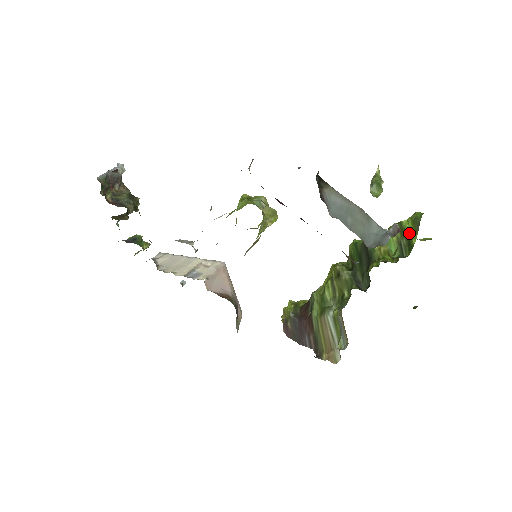
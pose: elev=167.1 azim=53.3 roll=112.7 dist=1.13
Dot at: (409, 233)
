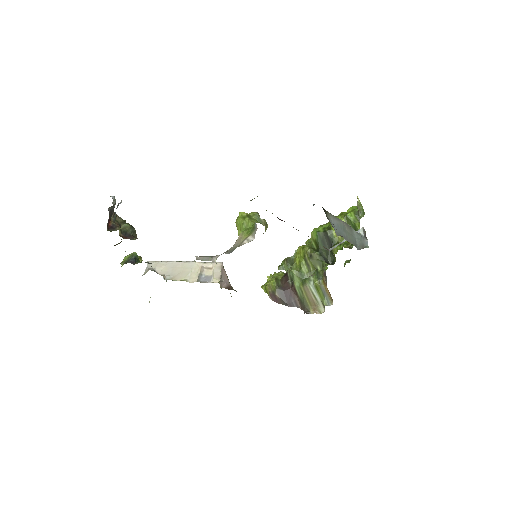
Dot at: (354, 223)
